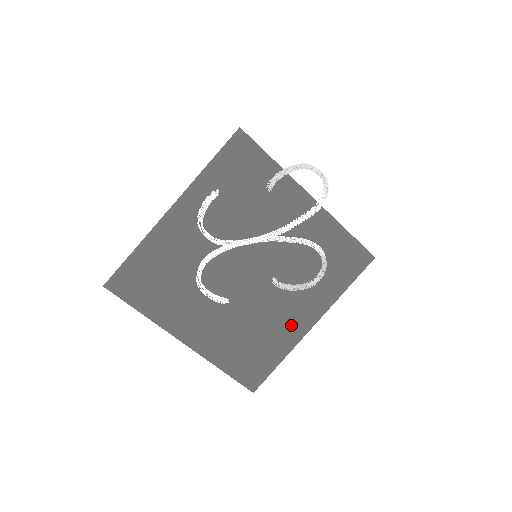
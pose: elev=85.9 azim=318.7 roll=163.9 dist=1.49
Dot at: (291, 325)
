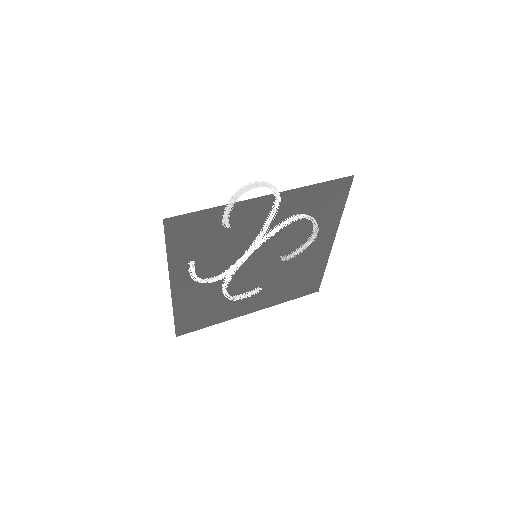
Dot at: (316, 254)
